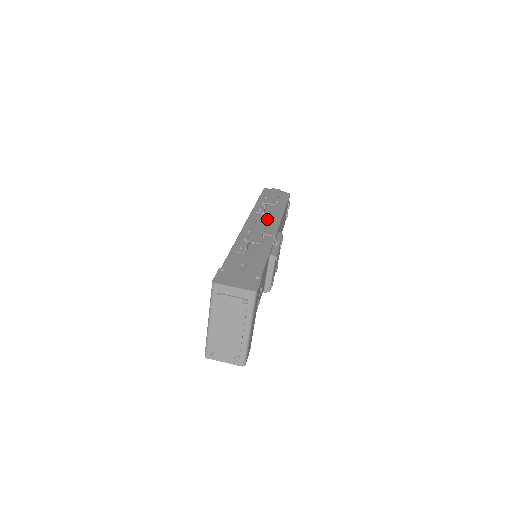
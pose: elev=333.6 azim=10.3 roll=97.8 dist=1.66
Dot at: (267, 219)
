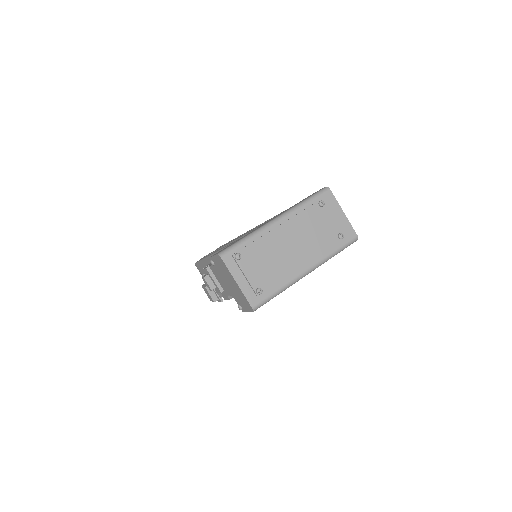
Dot at: occluded
